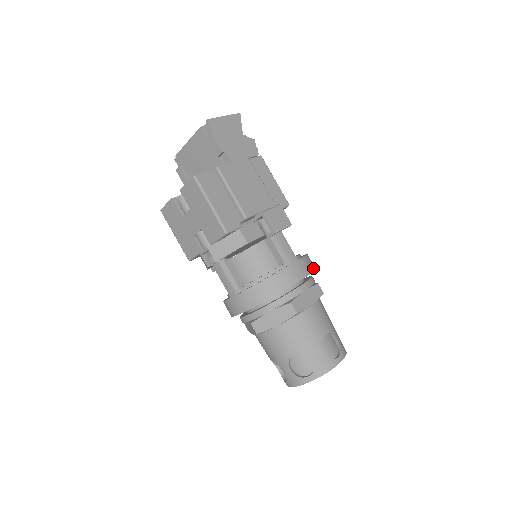
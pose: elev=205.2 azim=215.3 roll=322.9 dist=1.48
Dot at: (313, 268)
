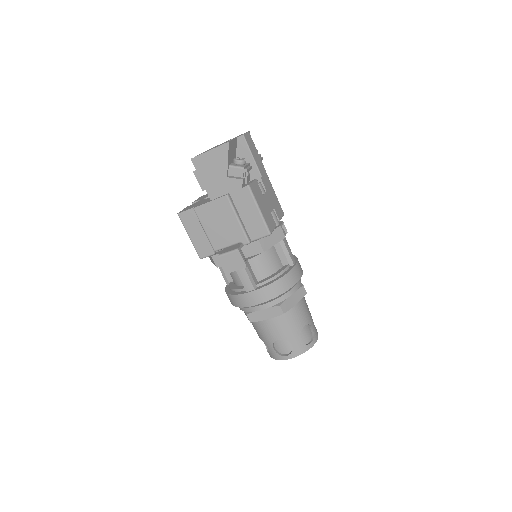
Dot at: (273, 296)
